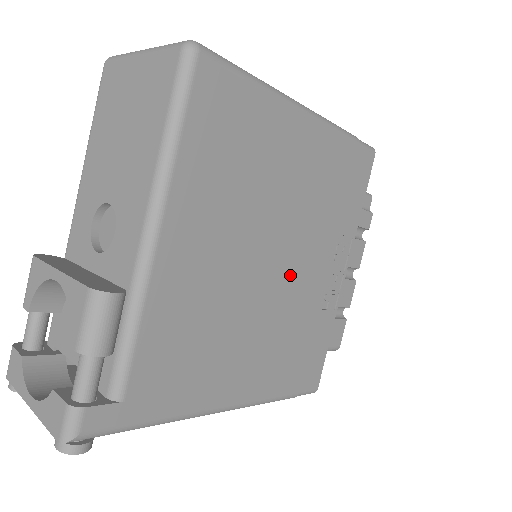
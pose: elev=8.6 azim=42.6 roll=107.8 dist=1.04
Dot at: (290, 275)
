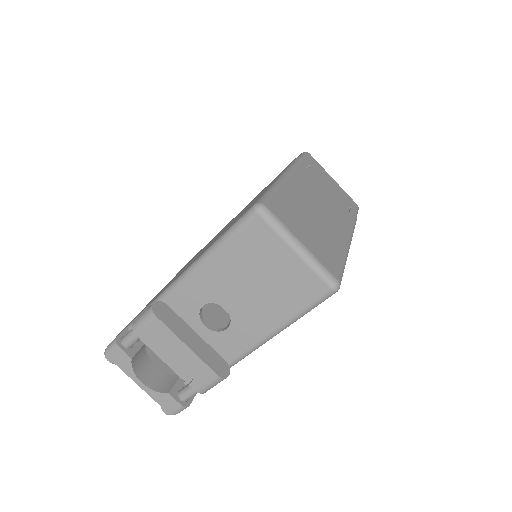
Dot at: occluded
